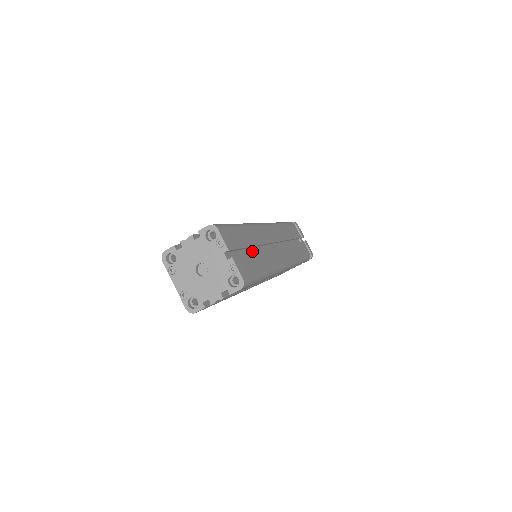
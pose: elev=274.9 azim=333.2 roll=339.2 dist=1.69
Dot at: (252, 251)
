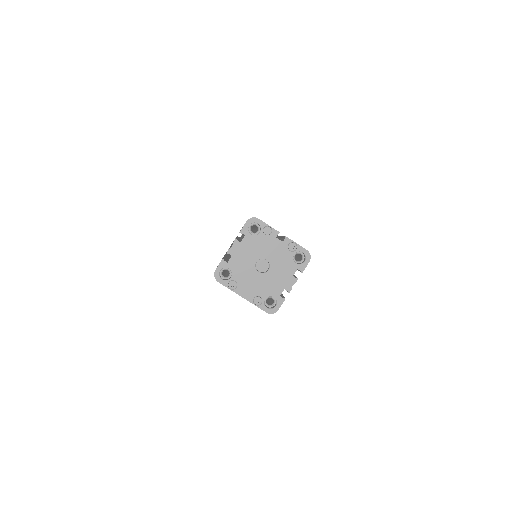
Dot at: occluded
